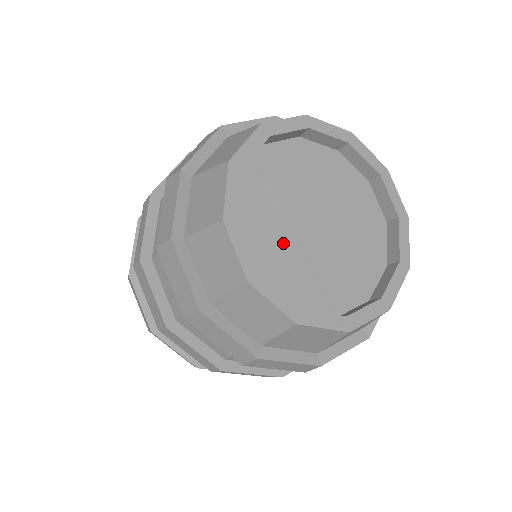
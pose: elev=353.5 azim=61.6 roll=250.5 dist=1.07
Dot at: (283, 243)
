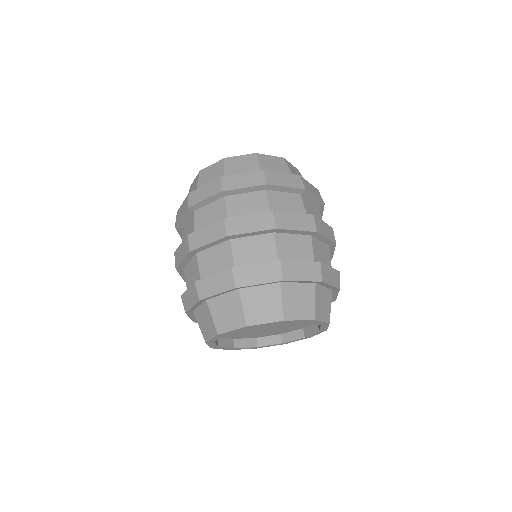
Dot at: occluded
